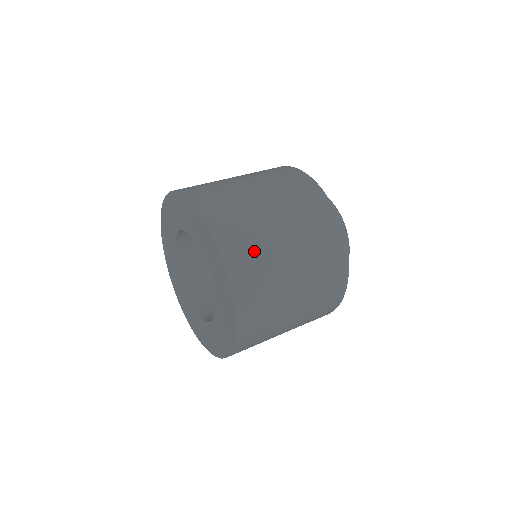
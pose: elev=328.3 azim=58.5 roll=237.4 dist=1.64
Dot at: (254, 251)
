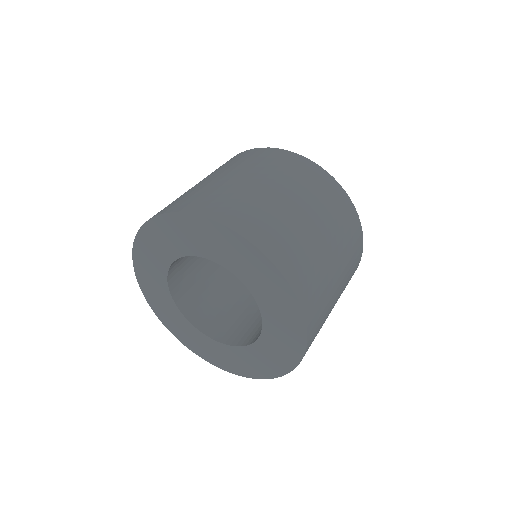
Dot at: (321, 325)
